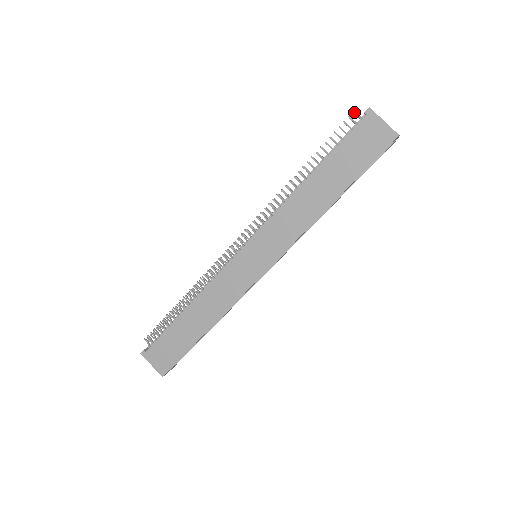
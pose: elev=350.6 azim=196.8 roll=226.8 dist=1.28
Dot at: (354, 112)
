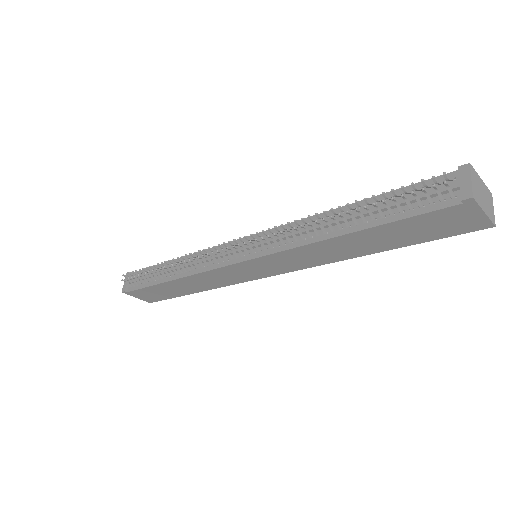
Dot at: (445, 184)
